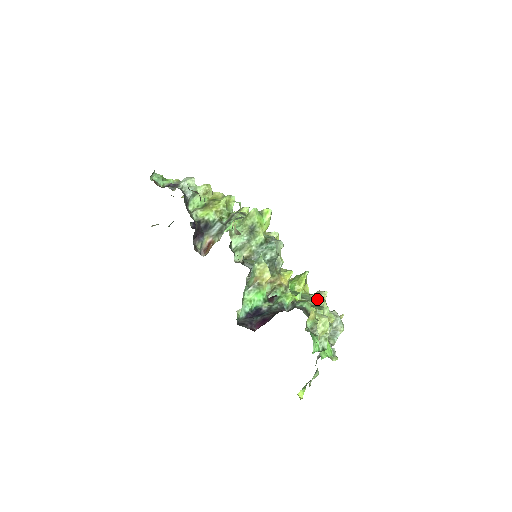
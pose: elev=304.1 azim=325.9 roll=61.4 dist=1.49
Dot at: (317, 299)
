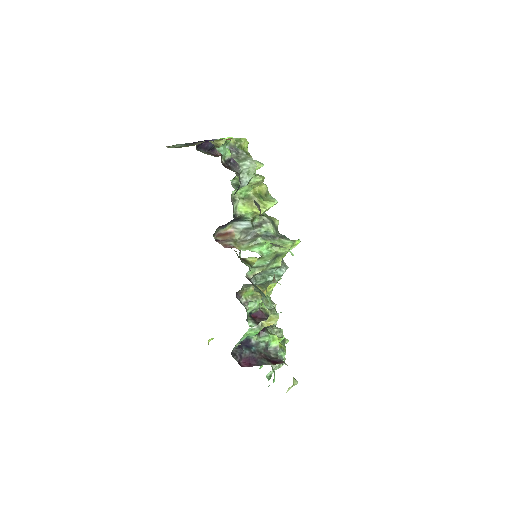
Dot at: (270, 292)
